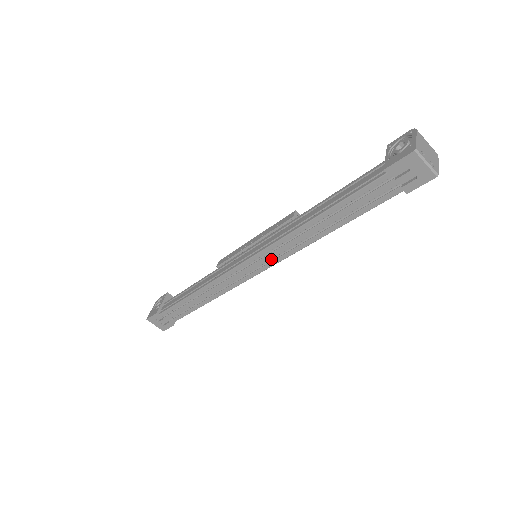
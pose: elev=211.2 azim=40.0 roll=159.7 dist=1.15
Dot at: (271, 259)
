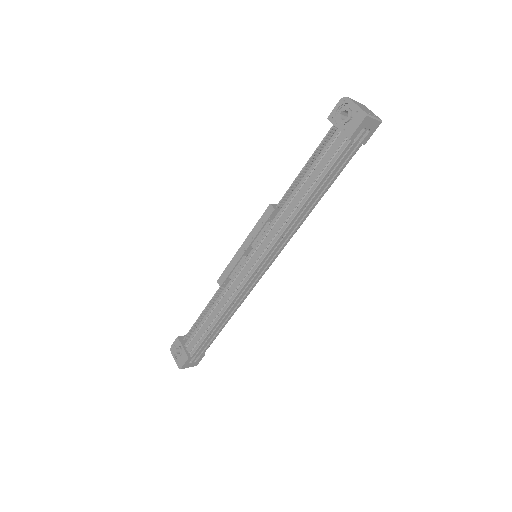
Dot at: (276, 250)
